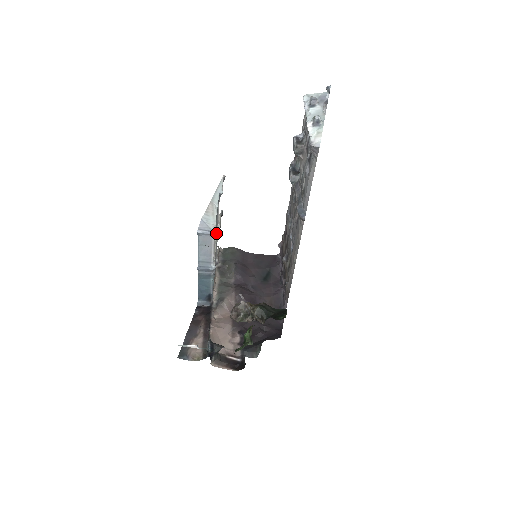
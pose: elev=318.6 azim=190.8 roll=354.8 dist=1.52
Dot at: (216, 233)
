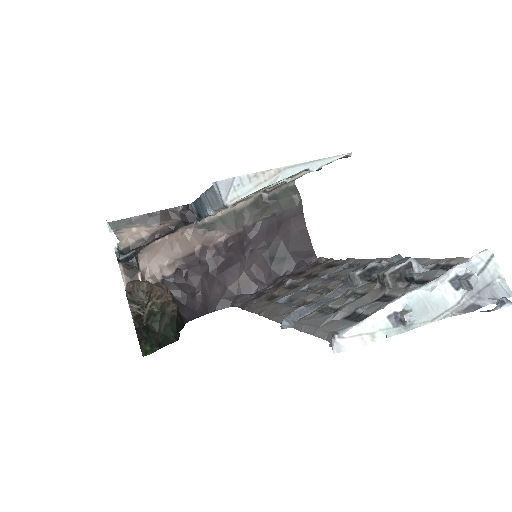
Dot at: (226, 207)
